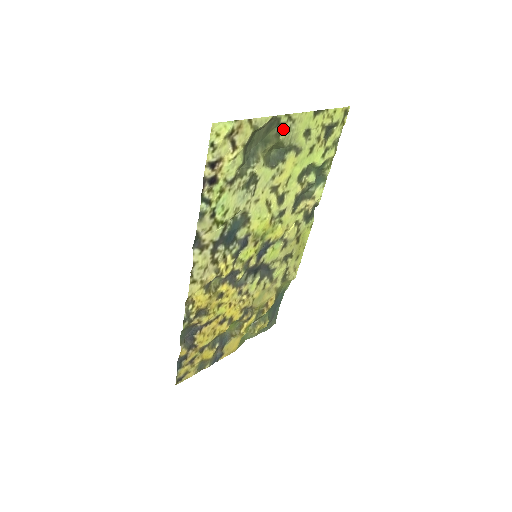
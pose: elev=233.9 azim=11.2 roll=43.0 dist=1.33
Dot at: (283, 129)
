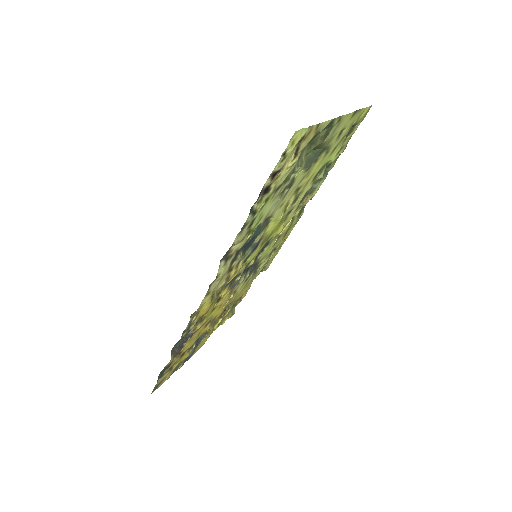
Dot at: (330, 131)
